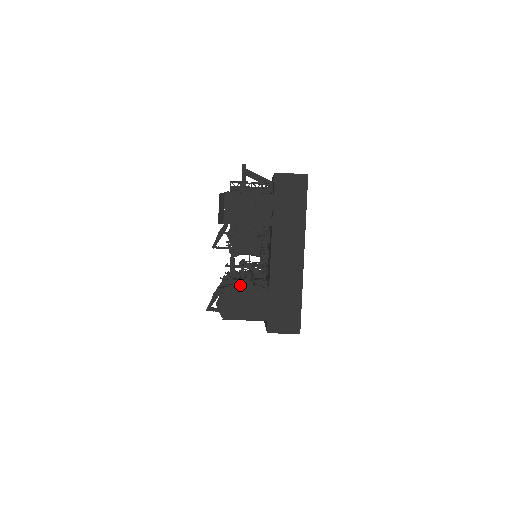
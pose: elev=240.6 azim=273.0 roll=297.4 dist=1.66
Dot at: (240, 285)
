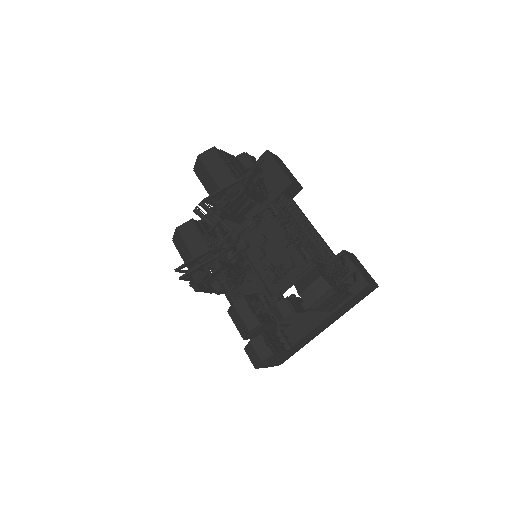
Dot at: occluded
